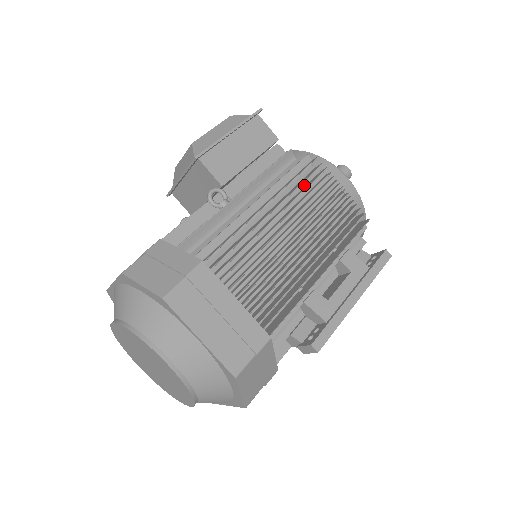
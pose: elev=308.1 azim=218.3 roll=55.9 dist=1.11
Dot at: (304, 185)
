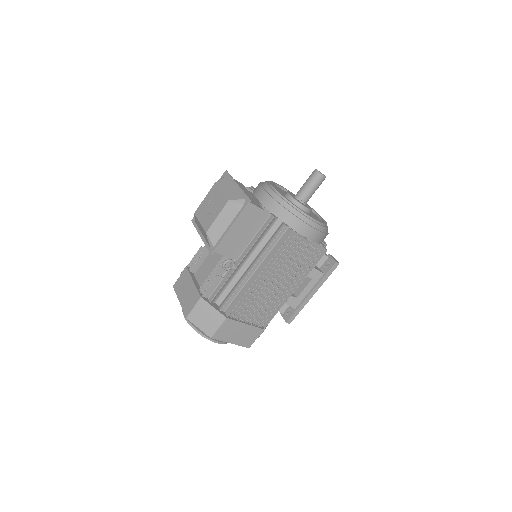
Dot at: occluded
